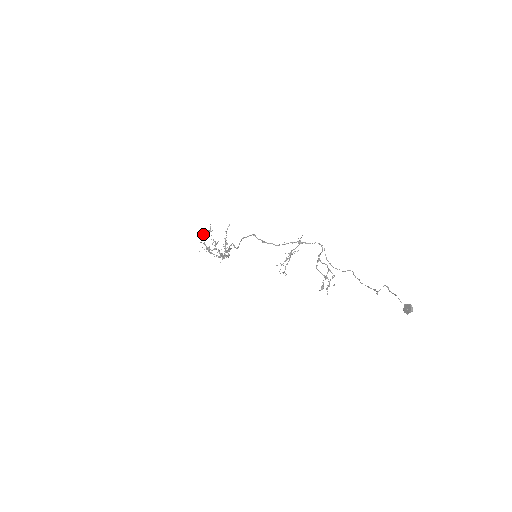
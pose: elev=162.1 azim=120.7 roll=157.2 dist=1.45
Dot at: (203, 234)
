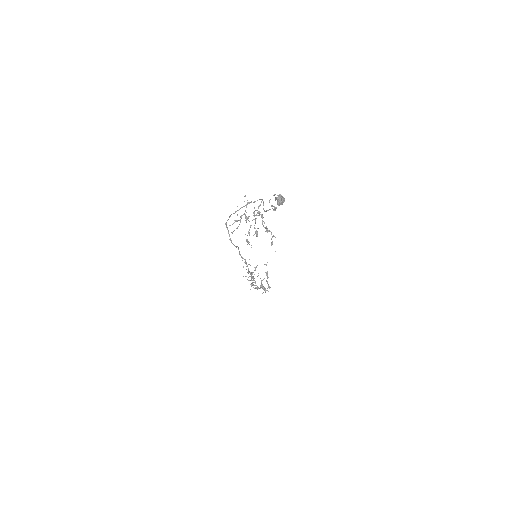
Dot at: (251, 272)
